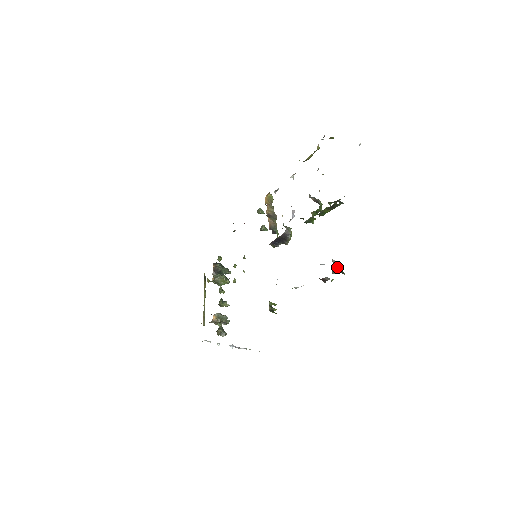
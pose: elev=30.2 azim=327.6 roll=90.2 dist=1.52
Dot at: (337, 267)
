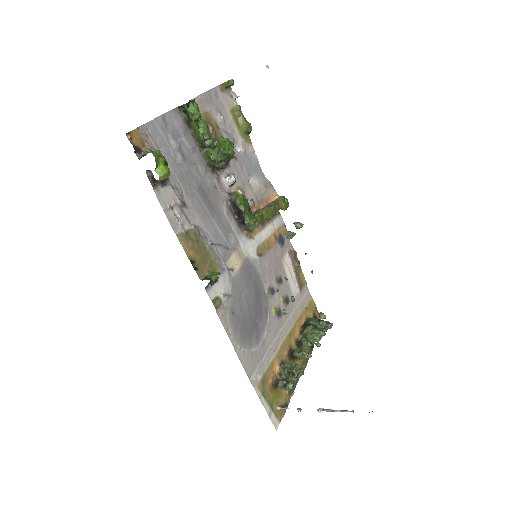
Dot at: (150, 152)
